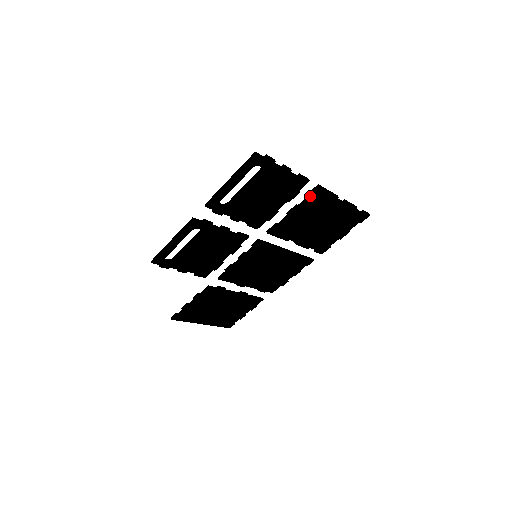
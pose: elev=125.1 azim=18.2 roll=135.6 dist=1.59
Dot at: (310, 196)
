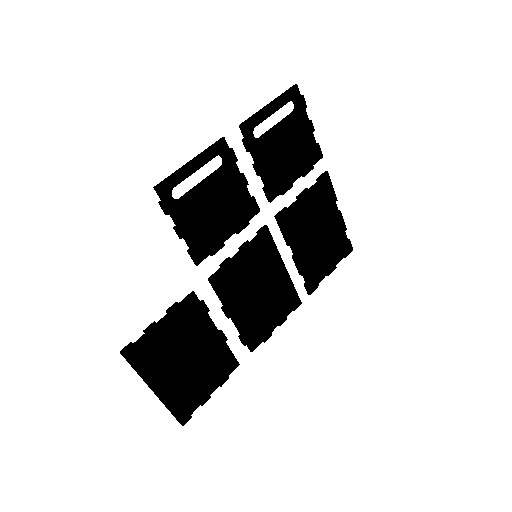
Dot at: (319, 181)
